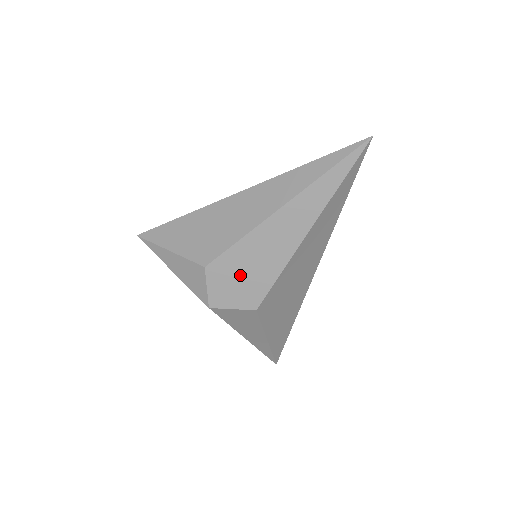
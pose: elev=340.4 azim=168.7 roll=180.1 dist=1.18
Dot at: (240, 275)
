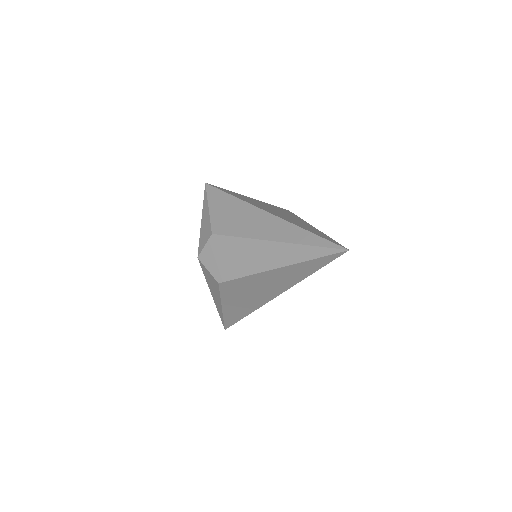
Dot at: (225, 256)
